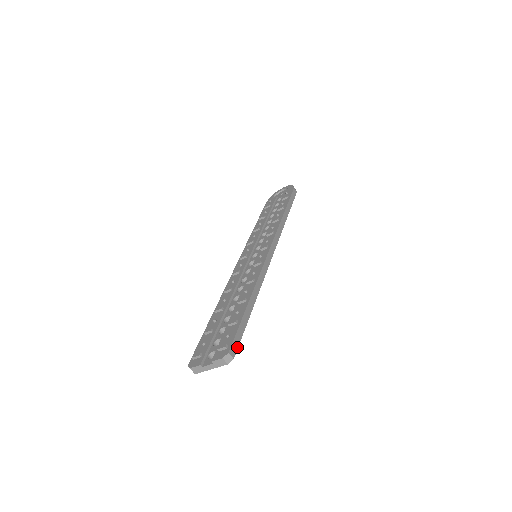
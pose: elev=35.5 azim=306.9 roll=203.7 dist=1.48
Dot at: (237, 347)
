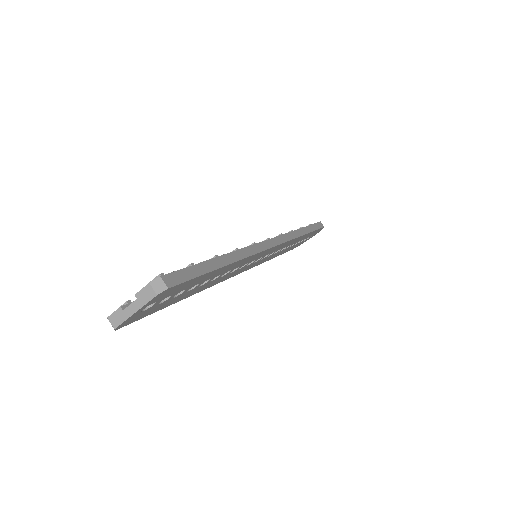
Dot at: (180, 282)
